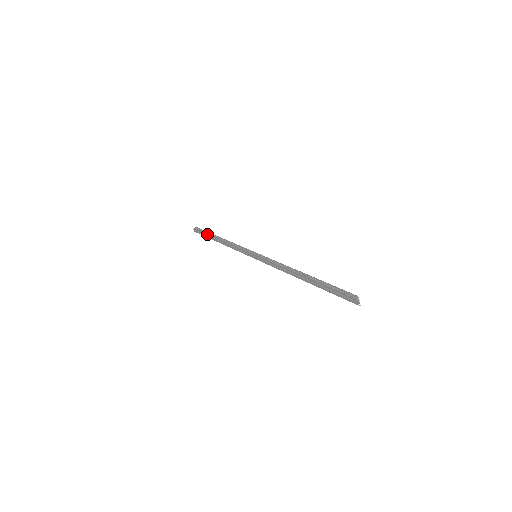
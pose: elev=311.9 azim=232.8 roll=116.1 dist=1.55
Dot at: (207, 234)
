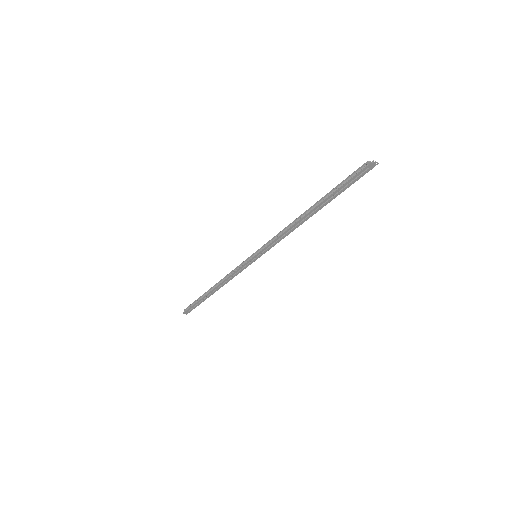
Dot at: (199, 301)
